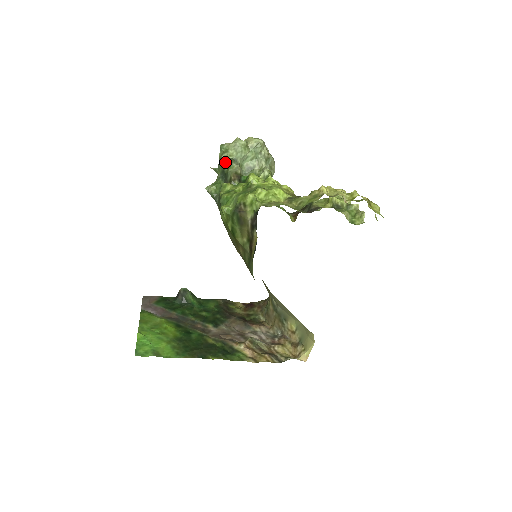
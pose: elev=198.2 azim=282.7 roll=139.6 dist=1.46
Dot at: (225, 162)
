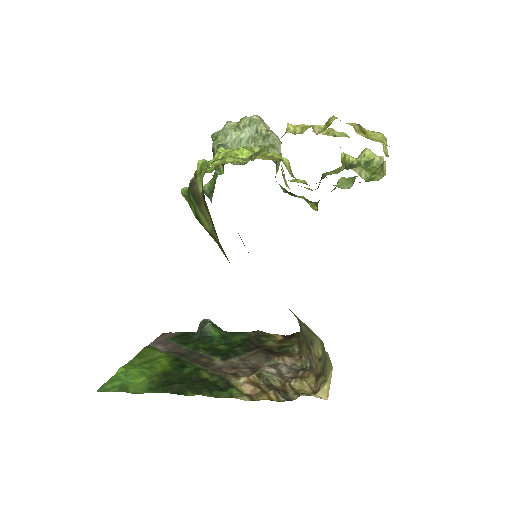
Dot at: (215, 151)
